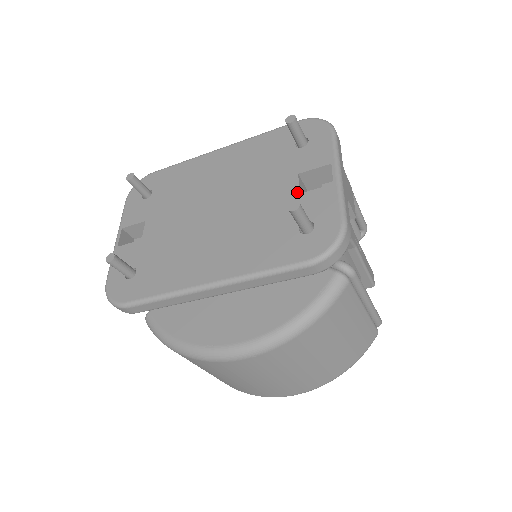
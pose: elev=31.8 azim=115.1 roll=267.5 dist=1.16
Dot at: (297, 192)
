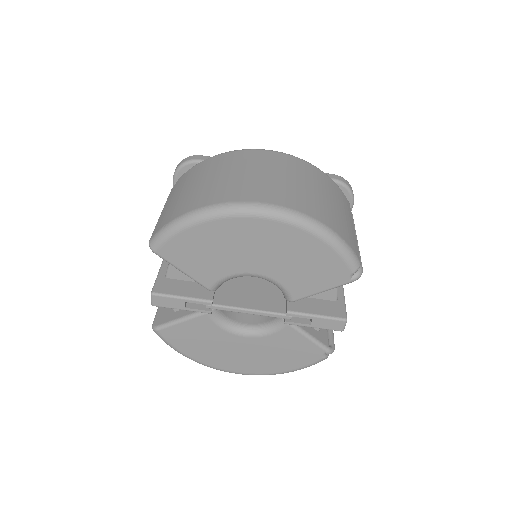
Dot at: occluded
